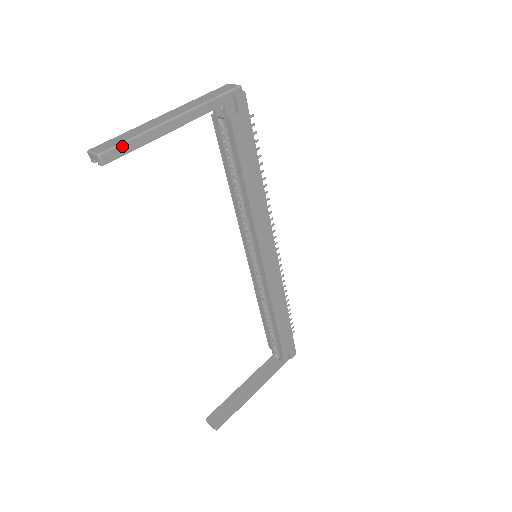
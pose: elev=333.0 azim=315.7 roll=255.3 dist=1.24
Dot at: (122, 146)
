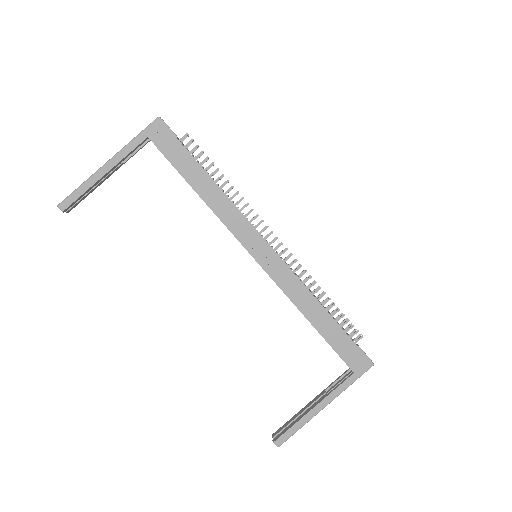
Dot at: (72, 195)
